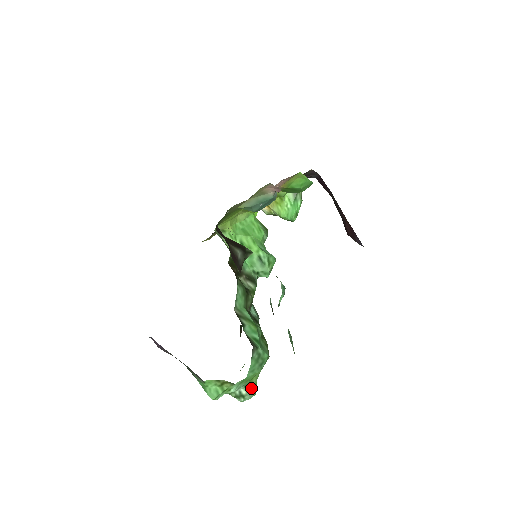
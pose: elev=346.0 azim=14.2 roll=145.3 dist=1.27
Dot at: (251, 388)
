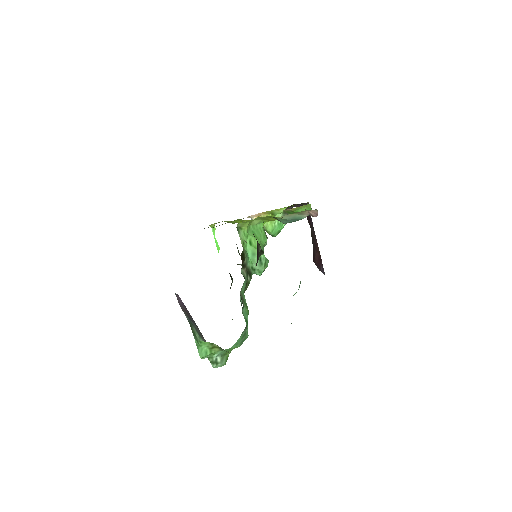
Dot at: (224, 358)
